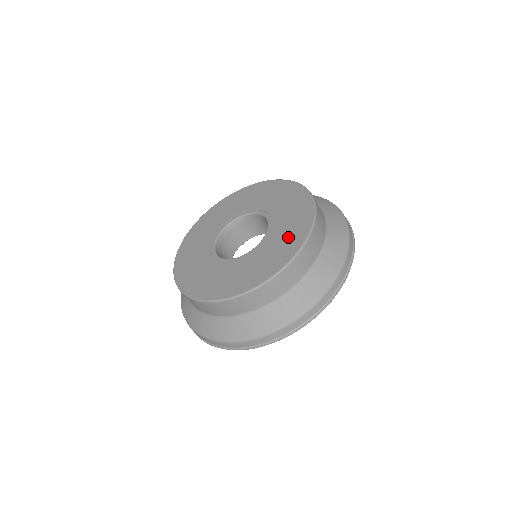
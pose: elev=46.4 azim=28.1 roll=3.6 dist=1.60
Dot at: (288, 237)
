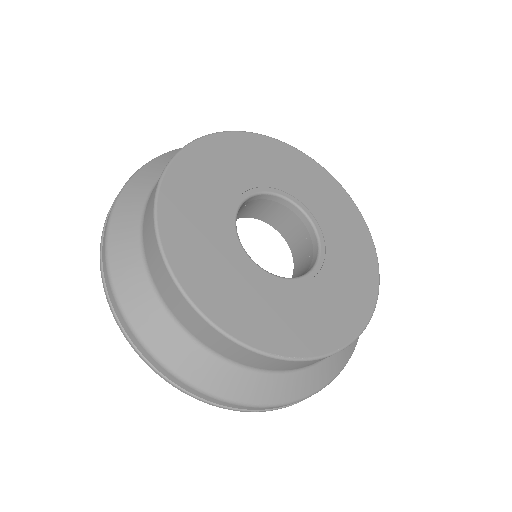
Dot at: (315, 322)
